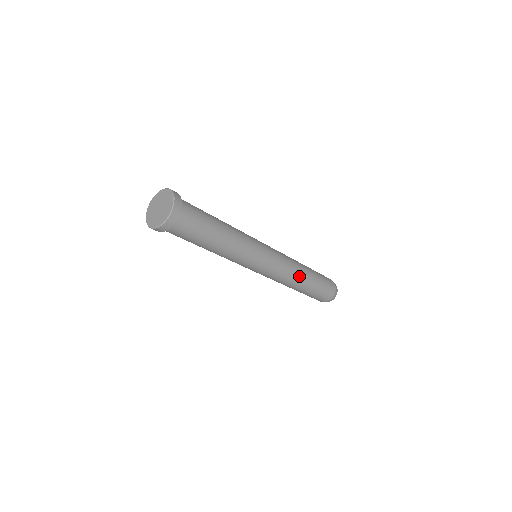
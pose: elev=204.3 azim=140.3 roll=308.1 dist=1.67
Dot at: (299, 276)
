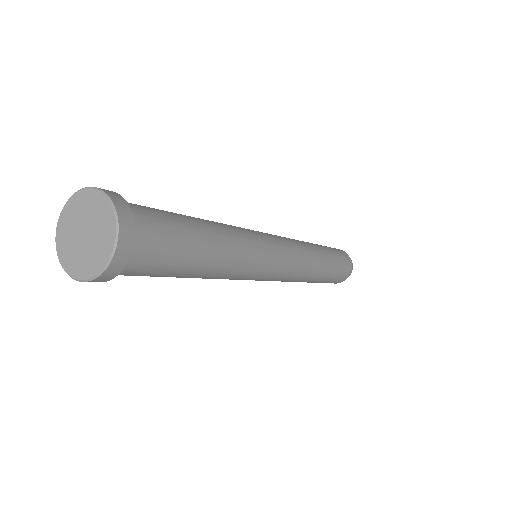
Dot at: (300, 281)
